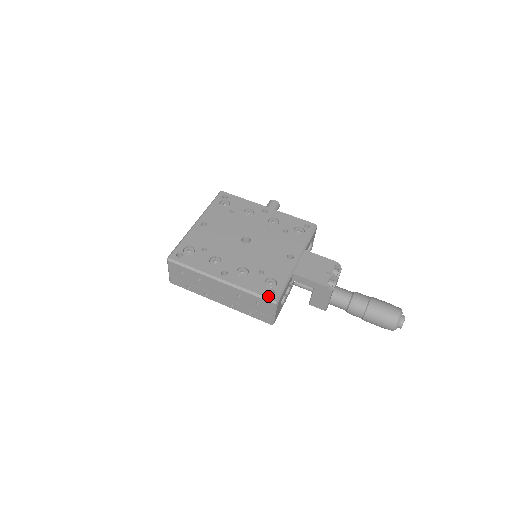
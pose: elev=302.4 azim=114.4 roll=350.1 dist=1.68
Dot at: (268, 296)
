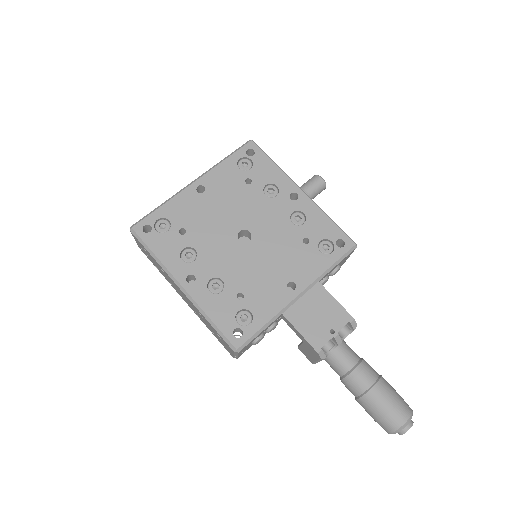
Dot at: (230, 338)
